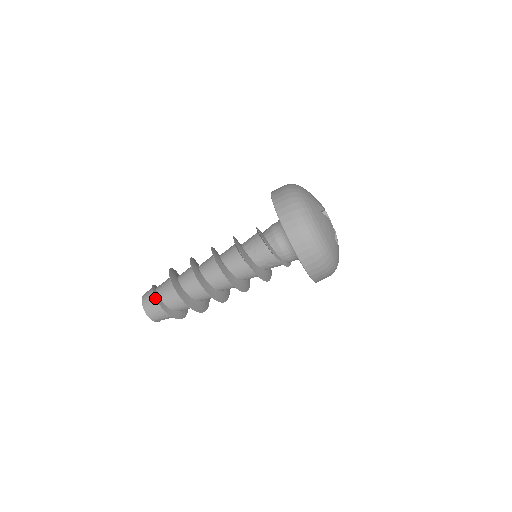
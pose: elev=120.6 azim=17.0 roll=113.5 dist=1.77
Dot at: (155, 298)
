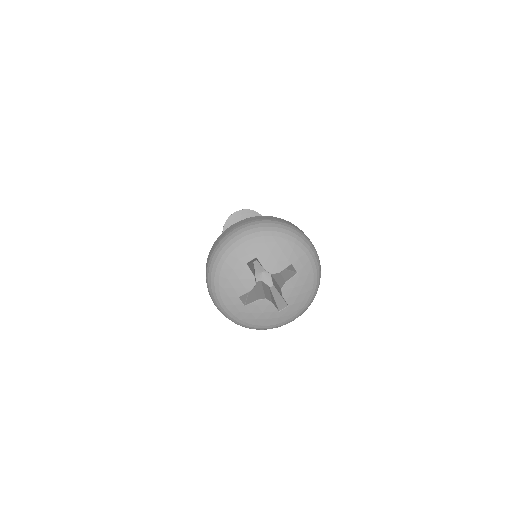
Dot at: occluded
